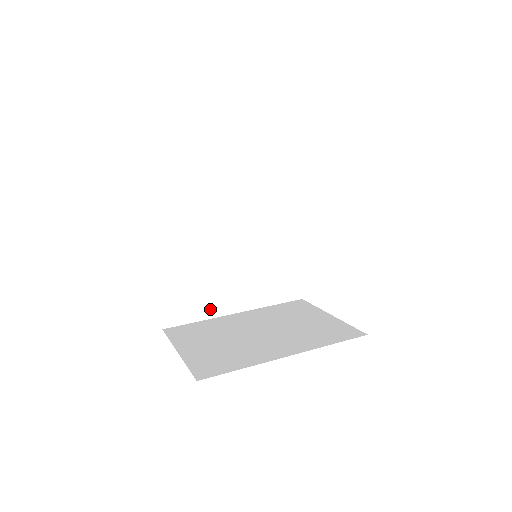
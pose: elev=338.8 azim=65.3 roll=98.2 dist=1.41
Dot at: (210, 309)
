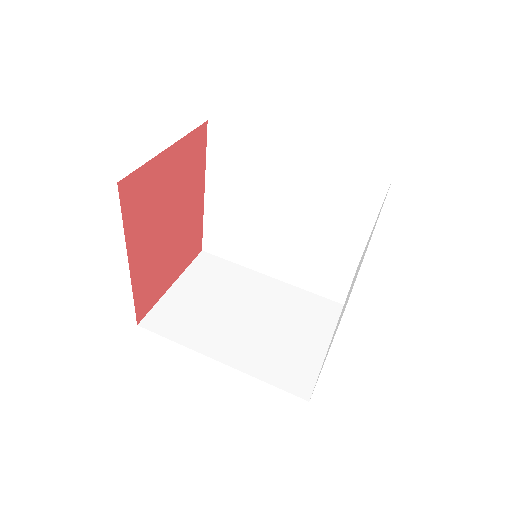
Dot at: (247, 259)
